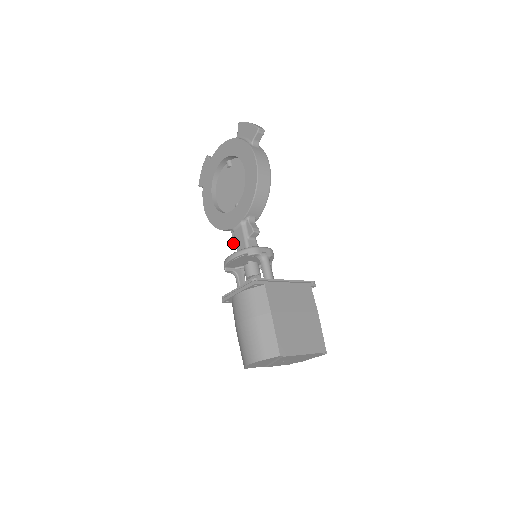
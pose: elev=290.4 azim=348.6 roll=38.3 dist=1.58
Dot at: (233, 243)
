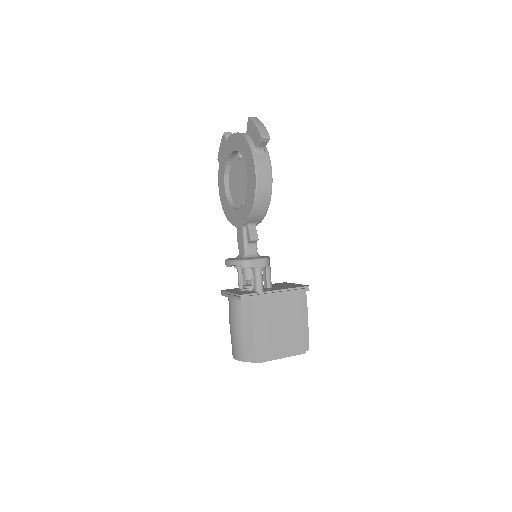
Dot at: (237, 239)
